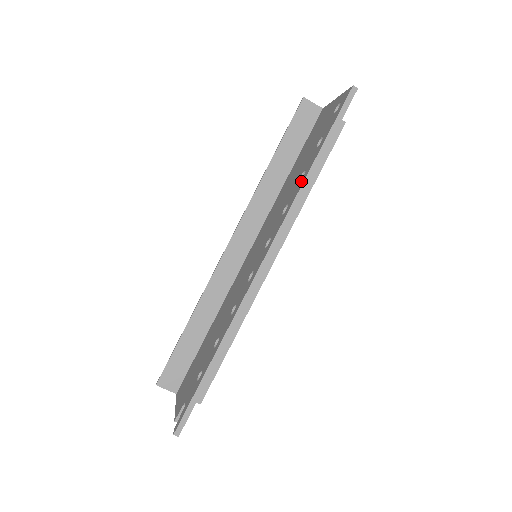
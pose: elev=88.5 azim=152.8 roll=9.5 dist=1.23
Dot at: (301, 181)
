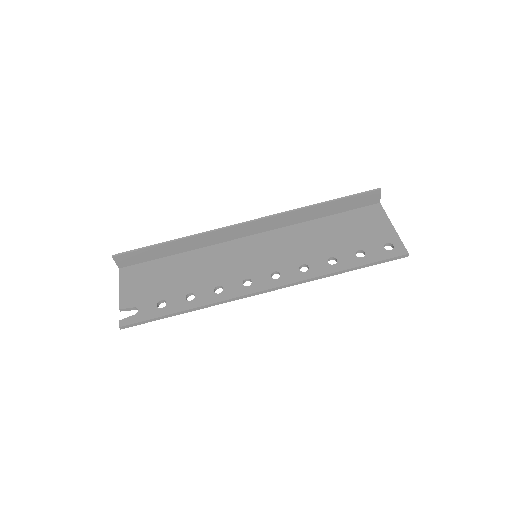
Dot at: (329, 267)
